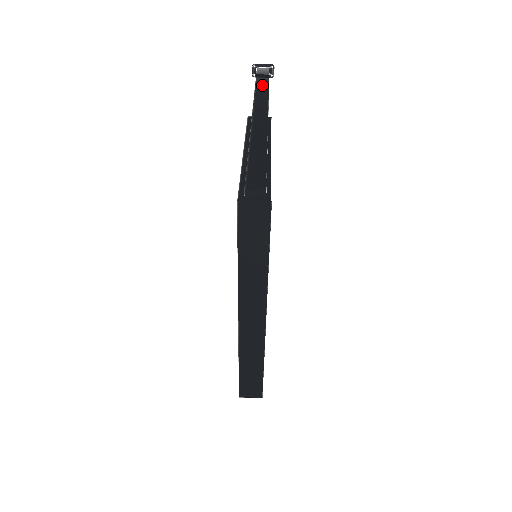
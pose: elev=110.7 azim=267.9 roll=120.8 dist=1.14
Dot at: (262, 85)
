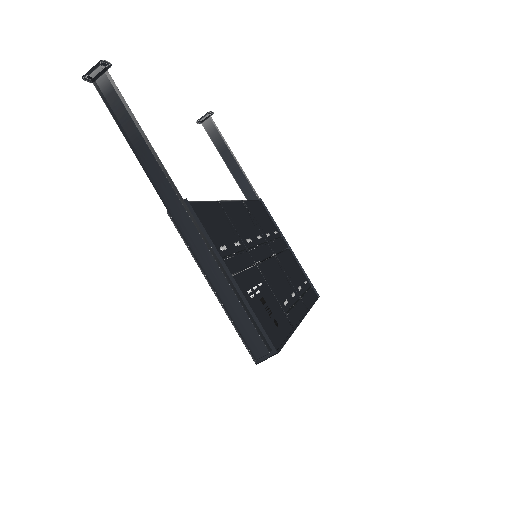
Dot at: (131, 134)
